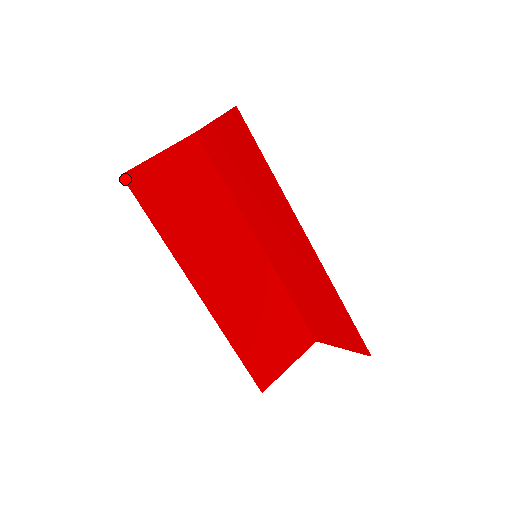
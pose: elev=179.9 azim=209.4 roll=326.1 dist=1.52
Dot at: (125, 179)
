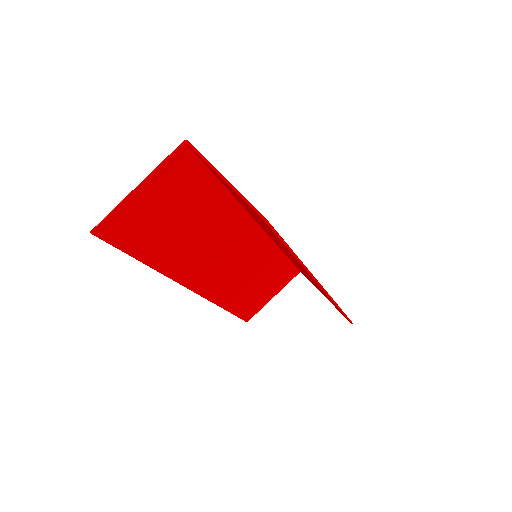
Dot at: (97, 235)
